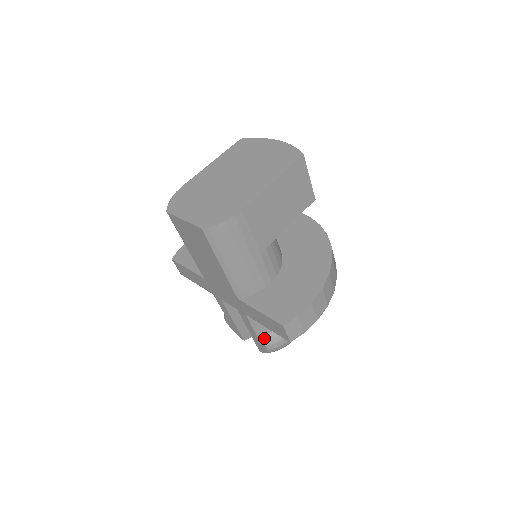
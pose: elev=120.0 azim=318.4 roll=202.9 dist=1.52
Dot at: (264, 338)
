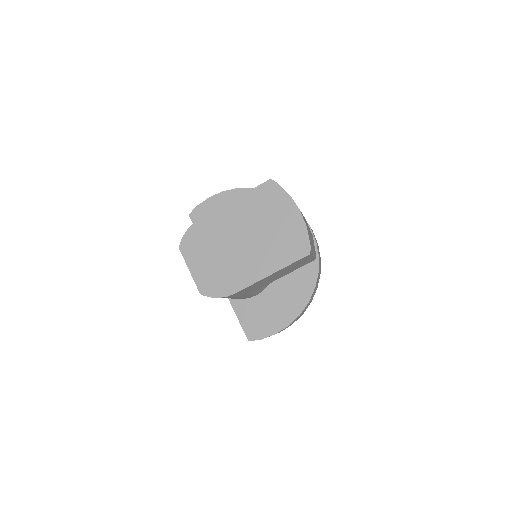
Dot at: occluded
